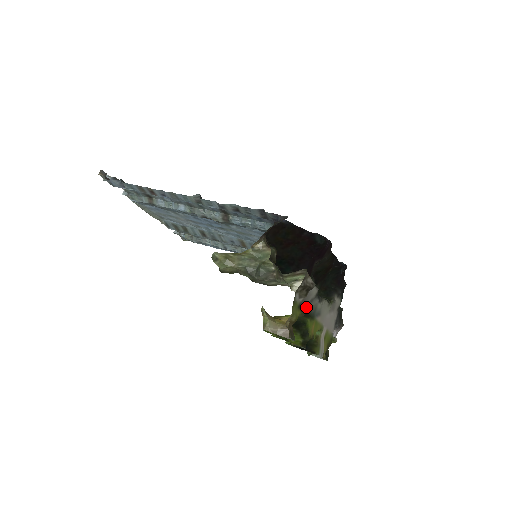
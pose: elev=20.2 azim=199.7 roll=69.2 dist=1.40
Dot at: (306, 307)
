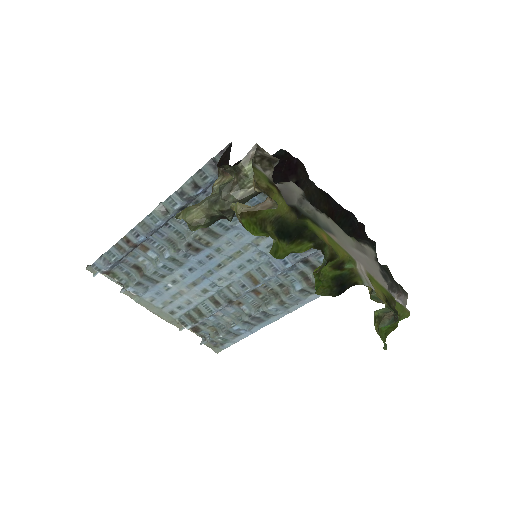
Dot at: (295, 207)
